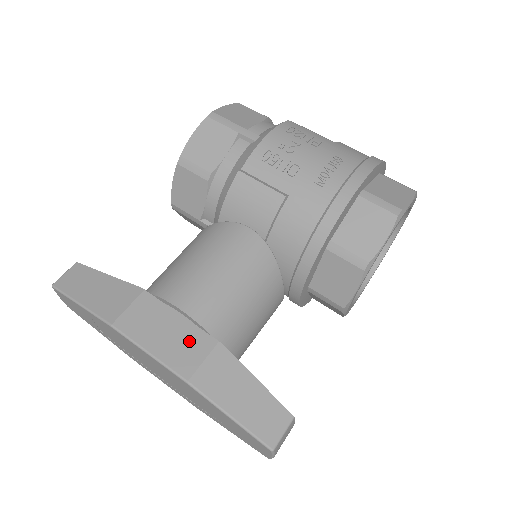
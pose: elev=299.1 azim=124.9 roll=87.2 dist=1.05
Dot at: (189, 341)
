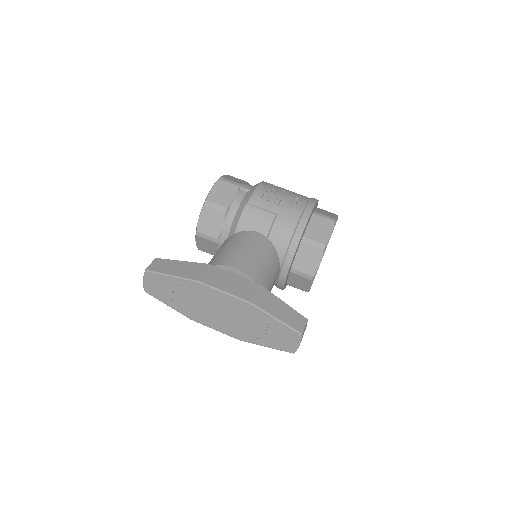
Dot at: (244, 285)
